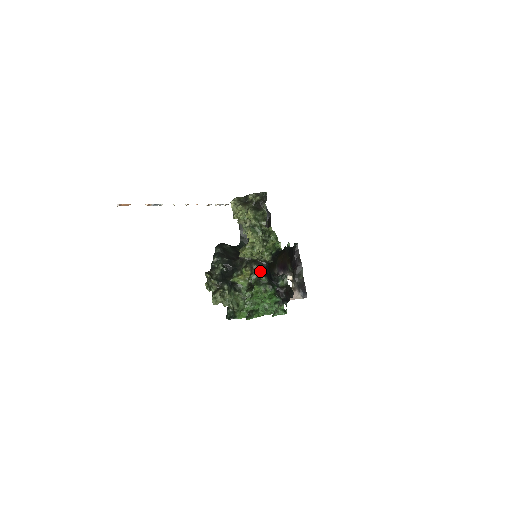
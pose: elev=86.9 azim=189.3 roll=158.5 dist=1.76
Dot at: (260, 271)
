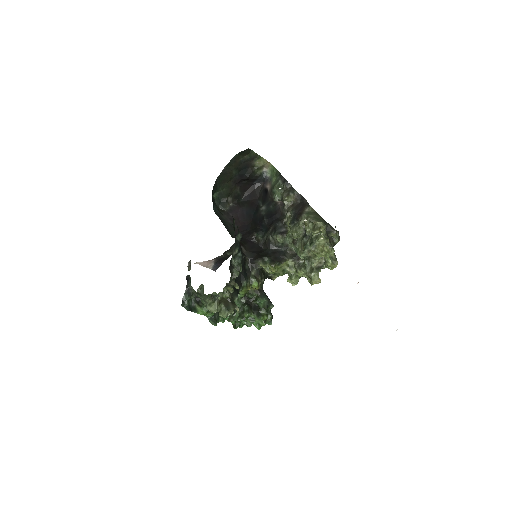
Dot at: occluded
